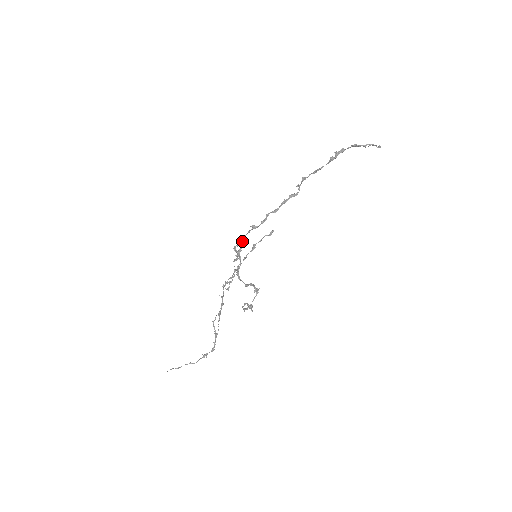
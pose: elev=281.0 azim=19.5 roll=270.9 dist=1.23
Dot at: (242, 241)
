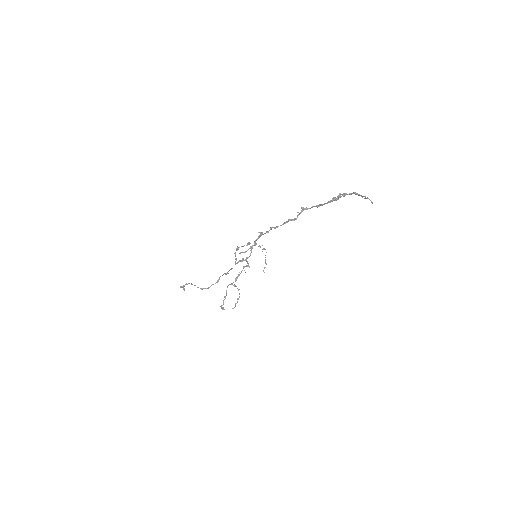
Dot at: (255, 240)
